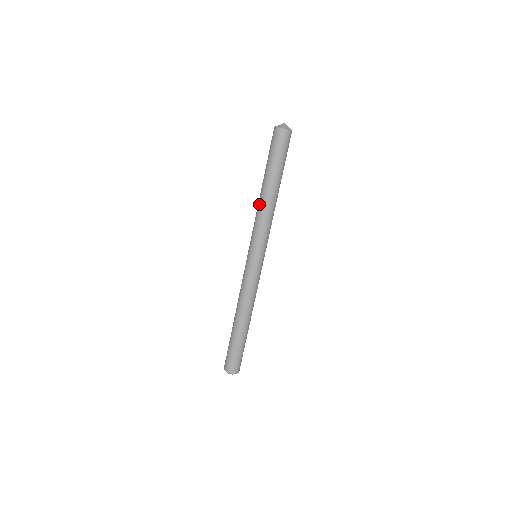
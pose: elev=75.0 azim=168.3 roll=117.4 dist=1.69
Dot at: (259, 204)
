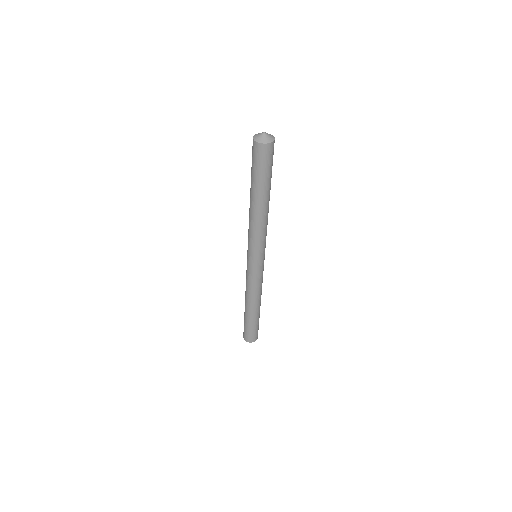
Dot at: (252, 217)
